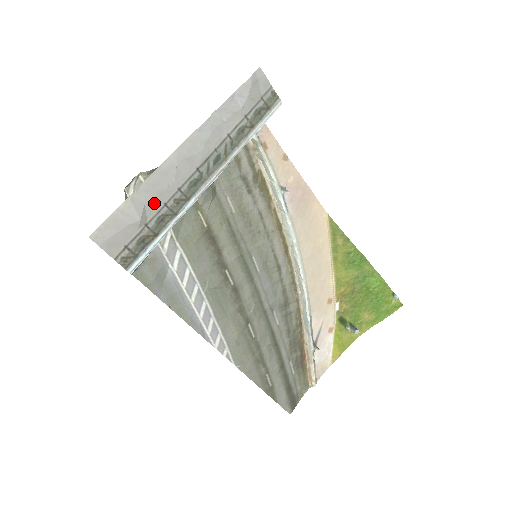
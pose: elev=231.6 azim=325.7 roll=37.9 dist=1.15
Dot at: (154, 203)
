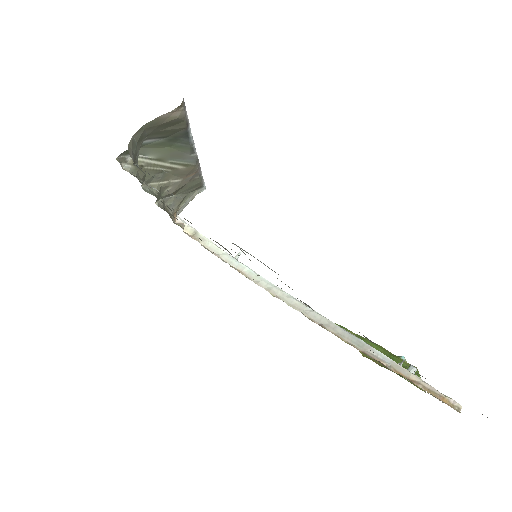
Dot at: occluded
